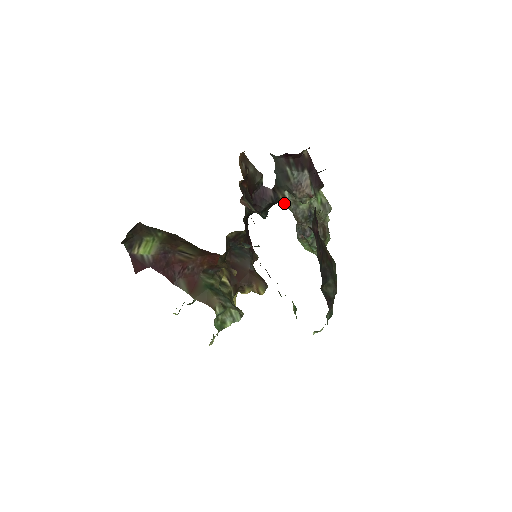
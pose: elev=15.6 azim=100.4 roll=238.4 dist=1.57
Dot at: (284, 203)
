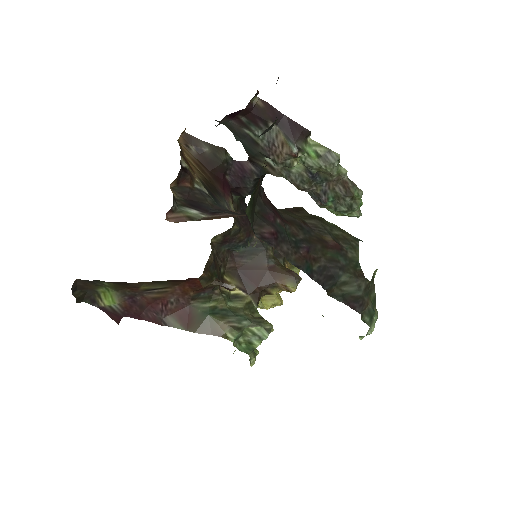
Dot at: (273, 172)
